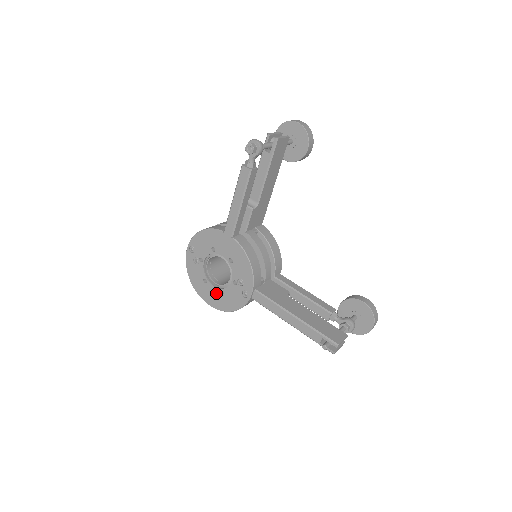
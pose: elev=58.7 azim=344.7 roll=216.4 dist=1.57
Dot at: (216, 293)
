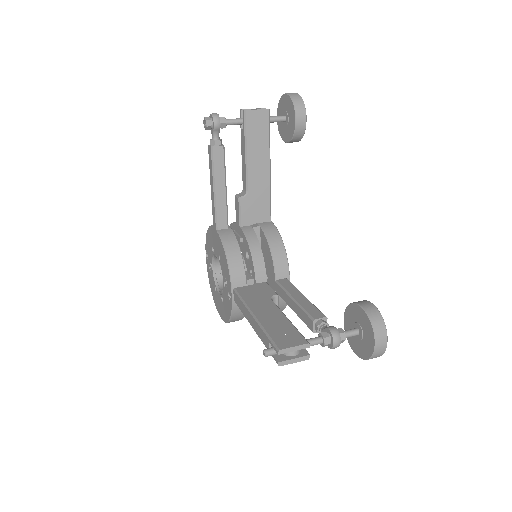
Dot at: (220, 301)
